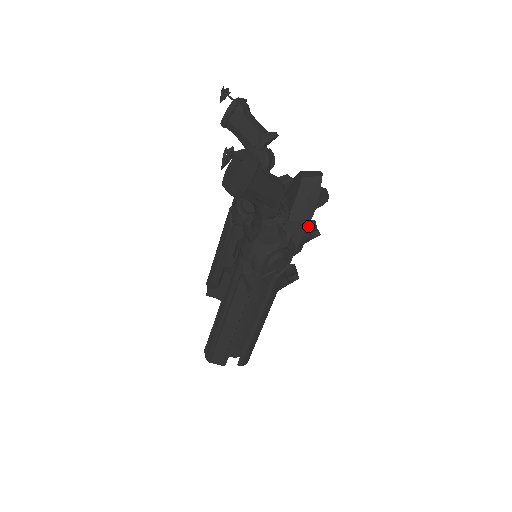
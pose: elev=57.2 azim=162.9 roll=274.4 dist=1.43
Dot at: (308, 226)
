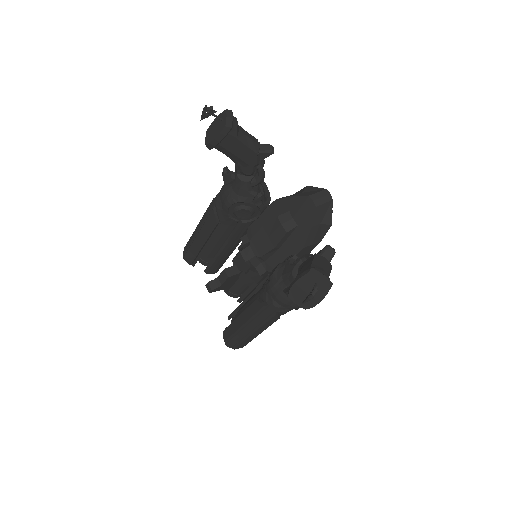
Dot at: occluded
